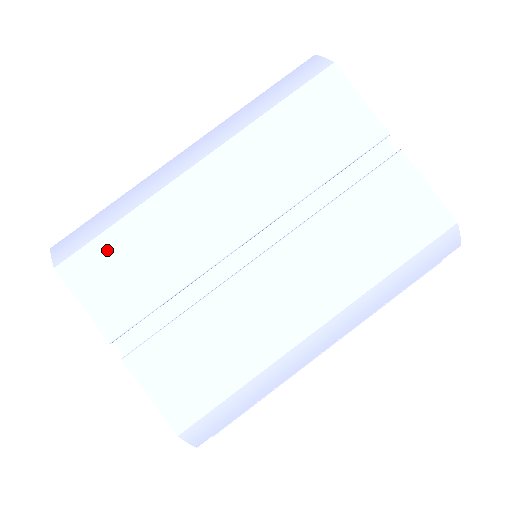
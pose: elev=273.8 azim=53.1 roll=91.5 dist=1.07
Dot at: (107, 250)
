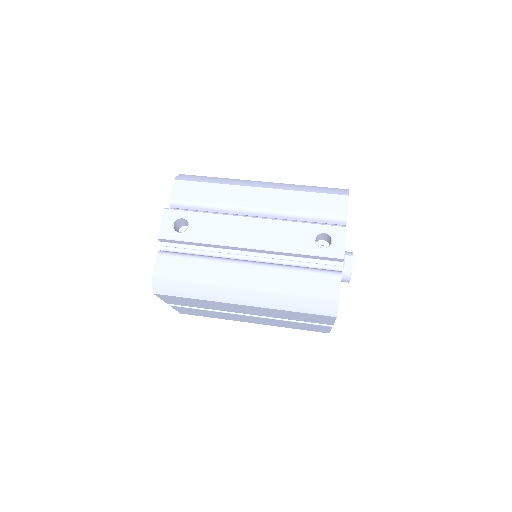
Dot at: occluded
